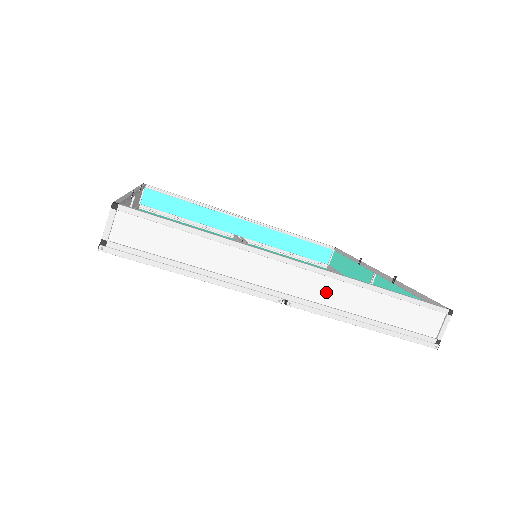
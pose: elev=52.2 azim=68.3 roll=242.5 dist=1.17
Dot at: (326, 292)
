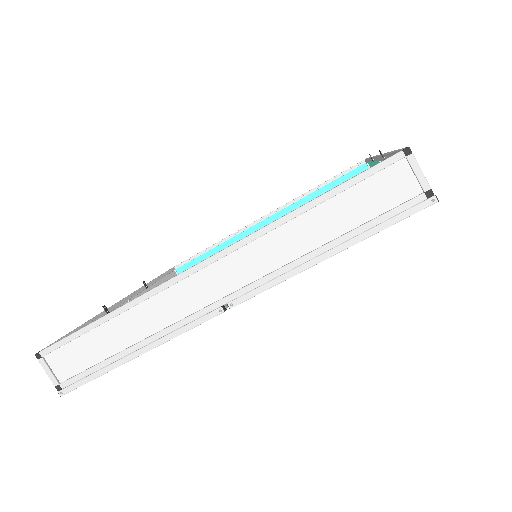
Dot at: (253, 263)
